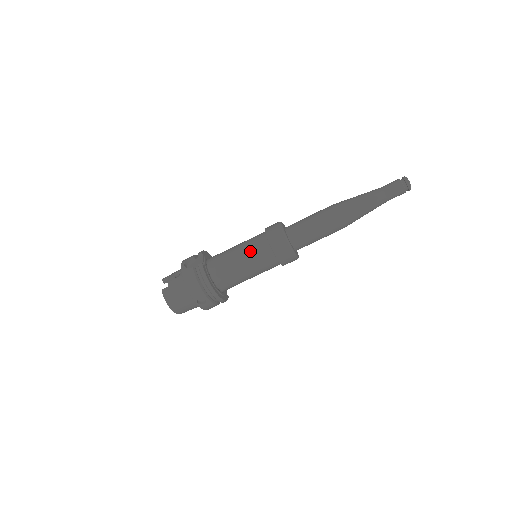
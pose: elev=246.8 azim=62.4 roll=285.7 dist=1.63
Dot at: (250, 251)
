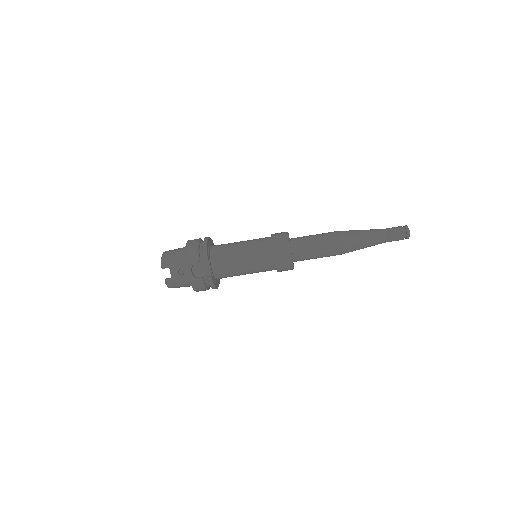
Dot at: (257, 268)
